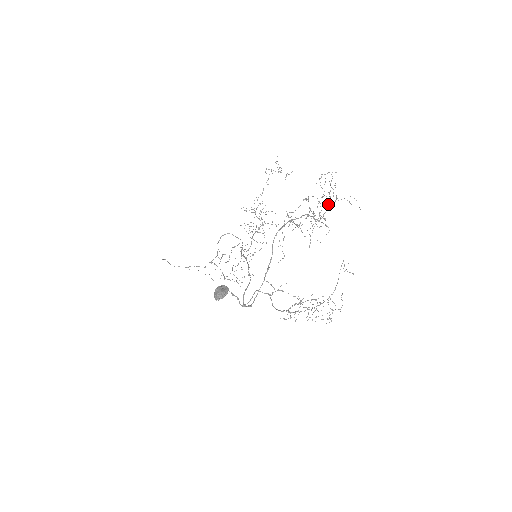
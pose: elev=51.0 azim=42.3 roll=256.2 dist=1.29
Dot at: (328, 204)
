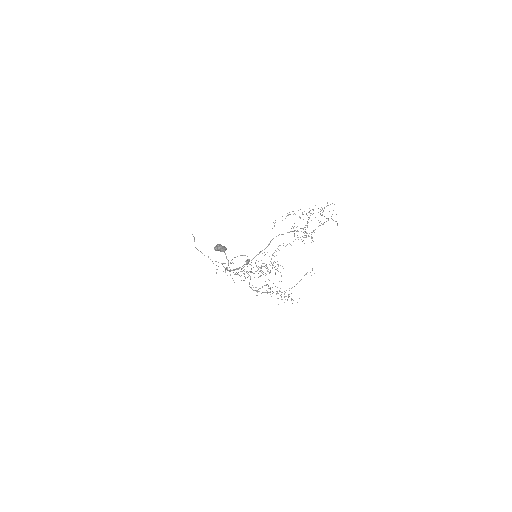
Dot at: occluded
